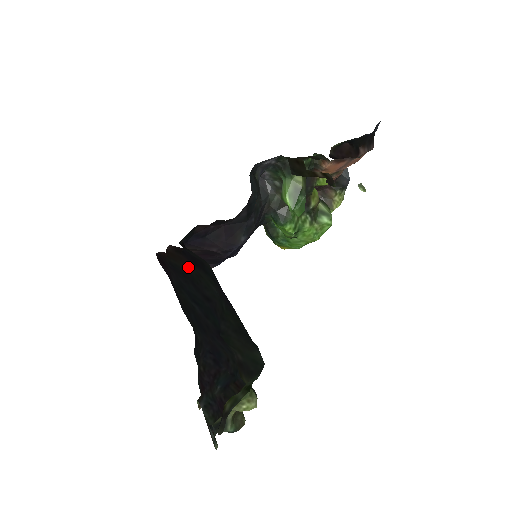
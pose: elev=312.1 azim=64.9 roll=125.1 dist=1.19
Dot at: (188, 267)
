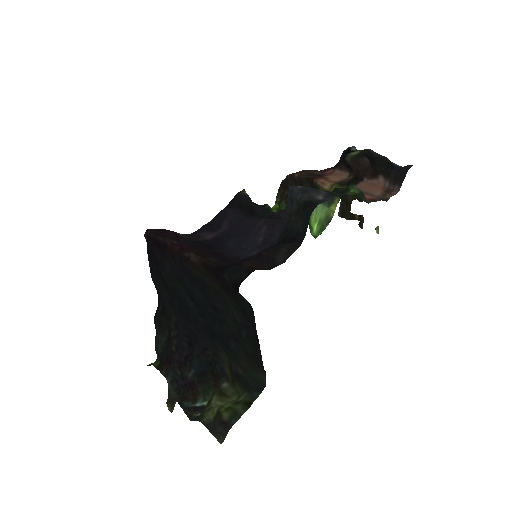
Dot at: (208, 280)
